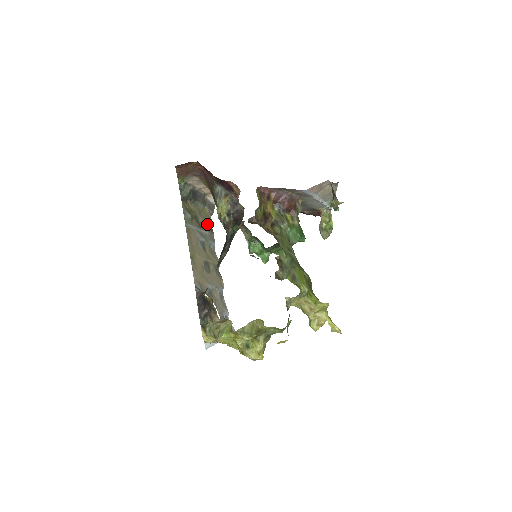
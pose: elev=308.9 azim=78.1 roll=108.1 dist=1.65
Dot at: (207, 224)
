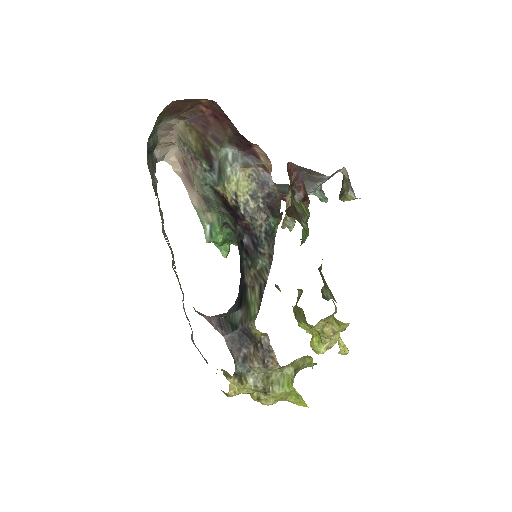
Dot at: occluded
